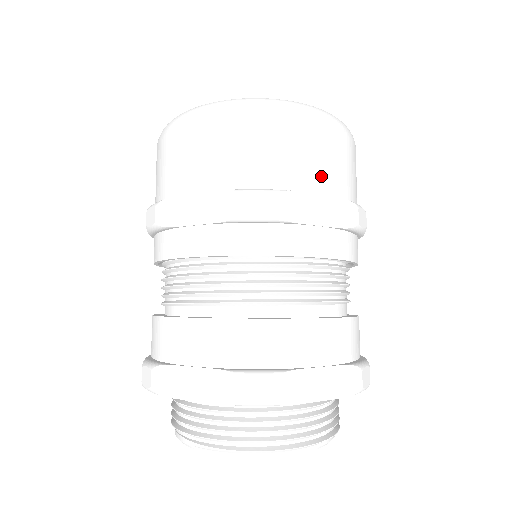
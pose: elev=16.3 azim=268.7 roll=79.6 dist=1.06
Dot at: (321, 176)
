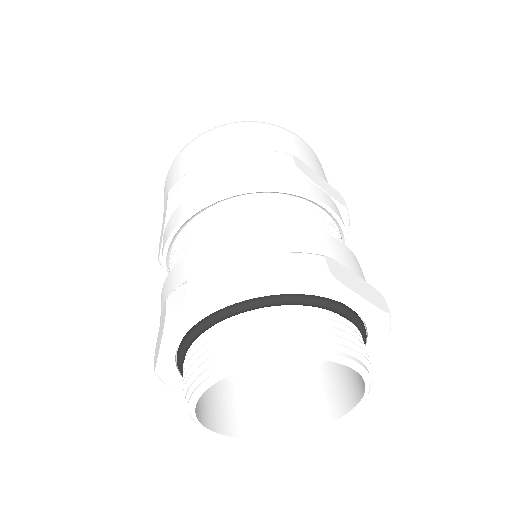
Dot at: (226, 151)
